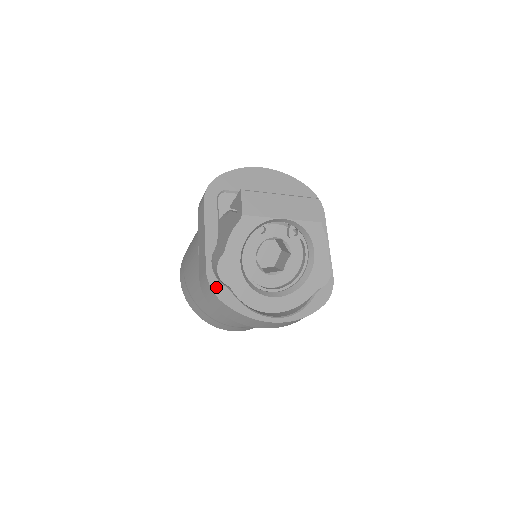
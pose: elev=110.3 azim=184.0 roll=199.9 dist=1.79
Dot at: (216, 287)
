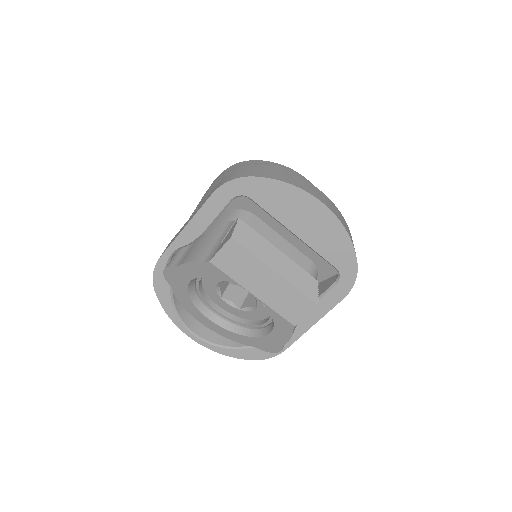
Dot at: (159, 276)
